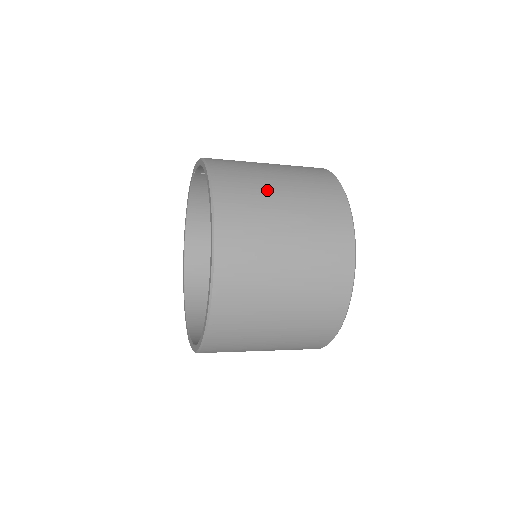
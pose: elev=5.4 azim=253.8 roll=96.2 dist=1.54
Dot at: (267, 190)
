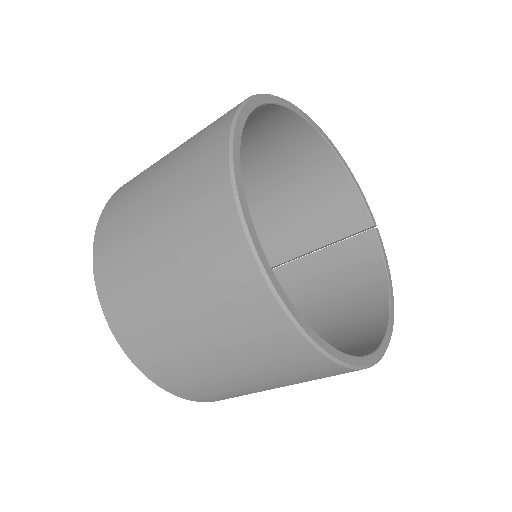
Dot at: occluded
